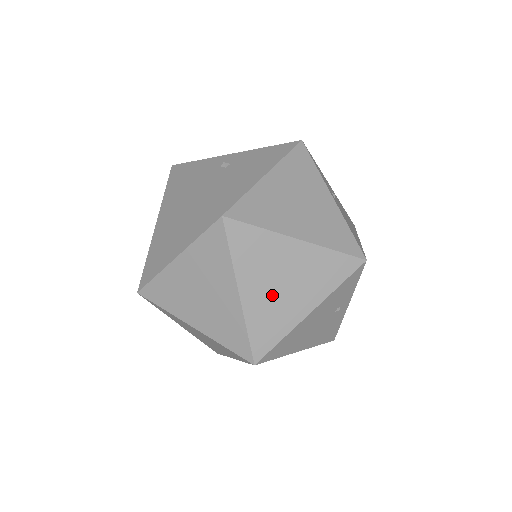
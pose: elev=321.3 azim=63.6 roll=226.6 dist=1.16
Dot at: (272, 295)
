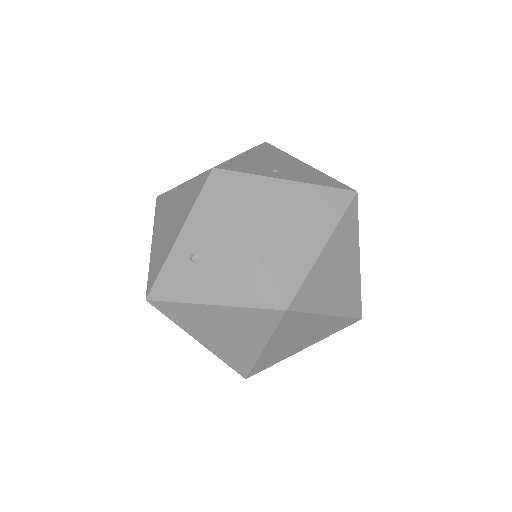
Dot at: (340, 287)
